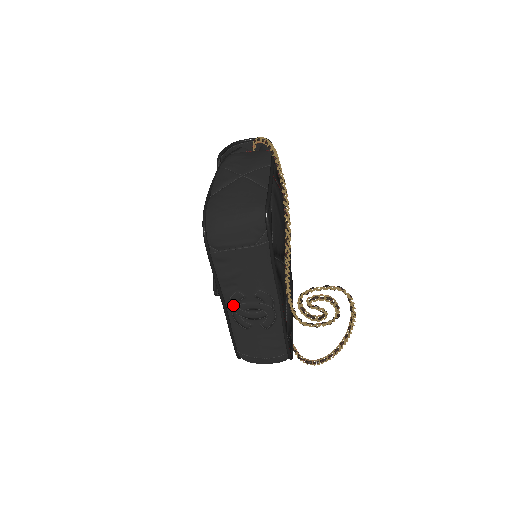
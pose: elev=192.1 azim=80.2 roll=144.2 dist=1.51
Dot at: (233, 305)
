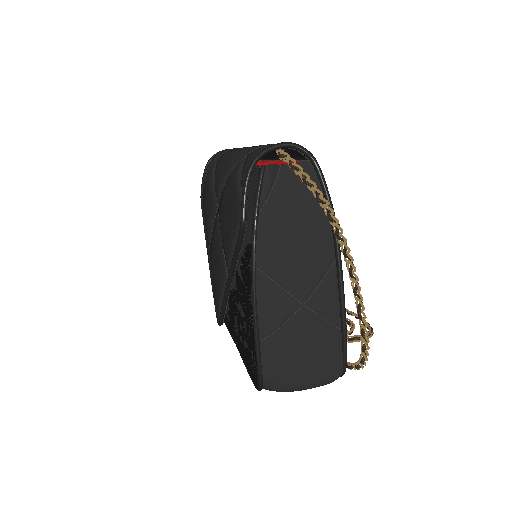
Dot at: occluded
